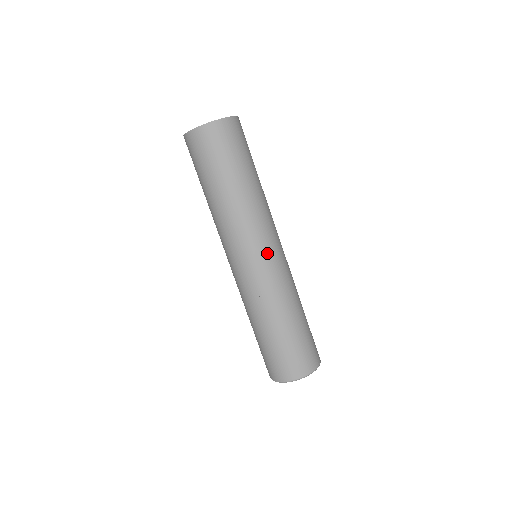
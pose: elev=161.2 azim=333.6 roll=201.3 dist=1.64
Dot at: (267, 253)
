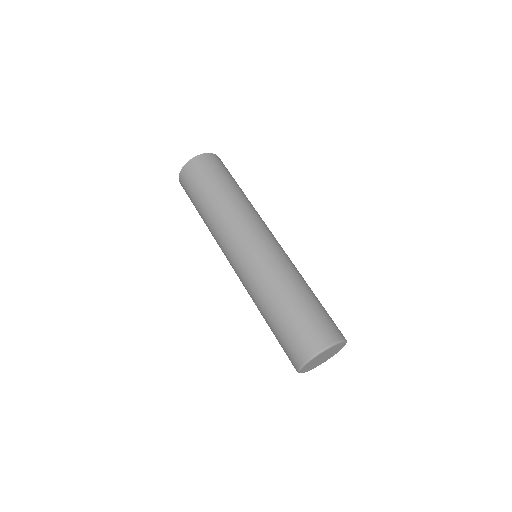
Dot at: (270, 236)
